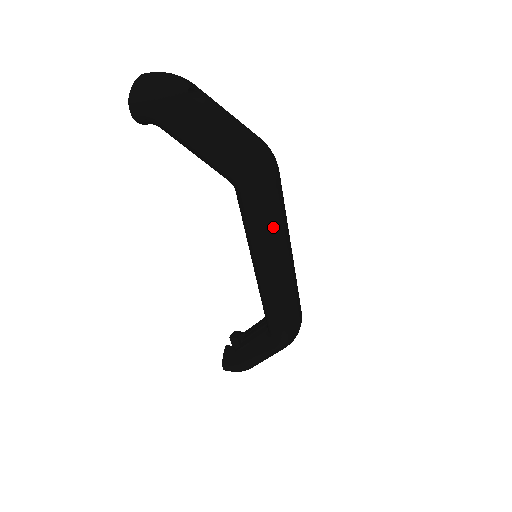
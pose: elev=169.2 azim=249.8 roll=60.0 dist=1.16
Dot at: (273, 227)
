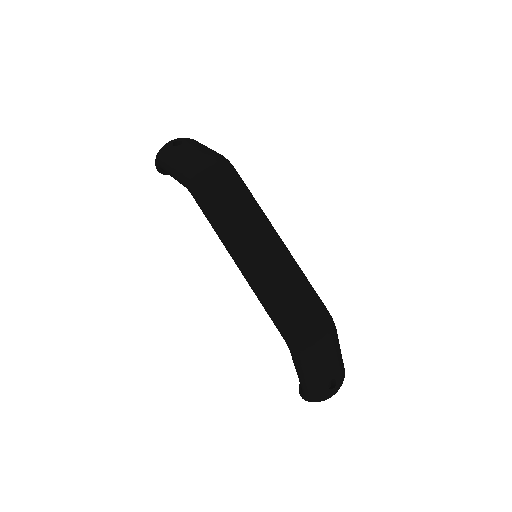
Dot at: (221, 216)
